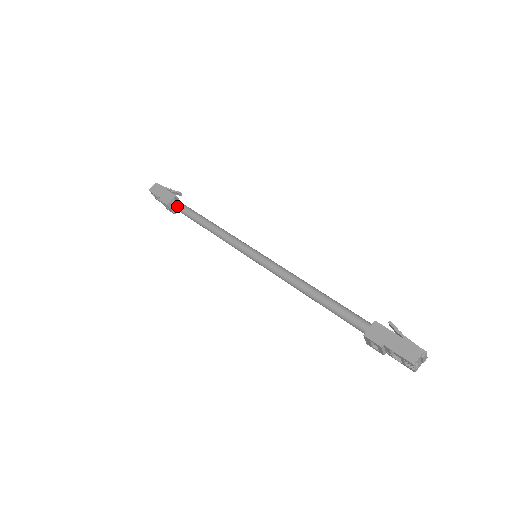
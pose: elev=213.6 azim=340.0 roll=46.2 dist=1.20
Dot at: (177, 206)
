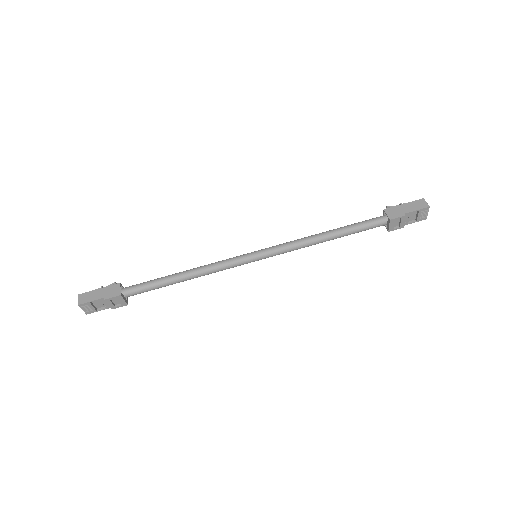
Dot at: (131, 290)
